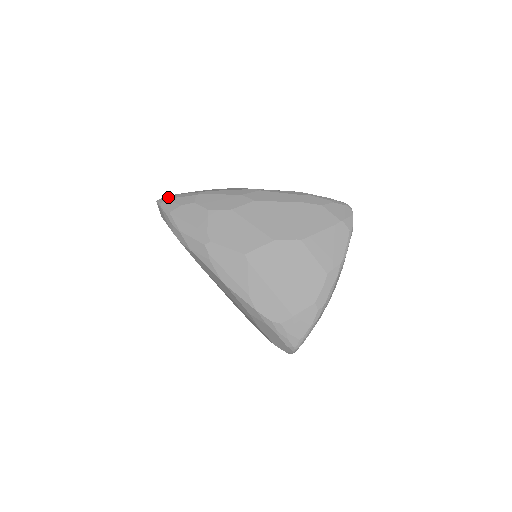
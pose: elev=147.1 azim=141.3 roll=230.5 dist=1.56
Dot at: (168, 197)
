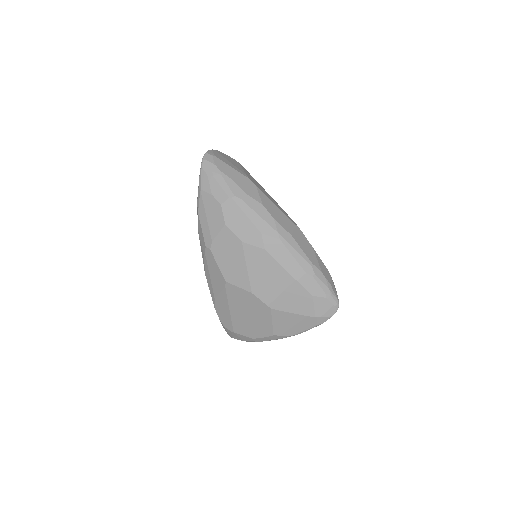
Dot at: (211, 168)
